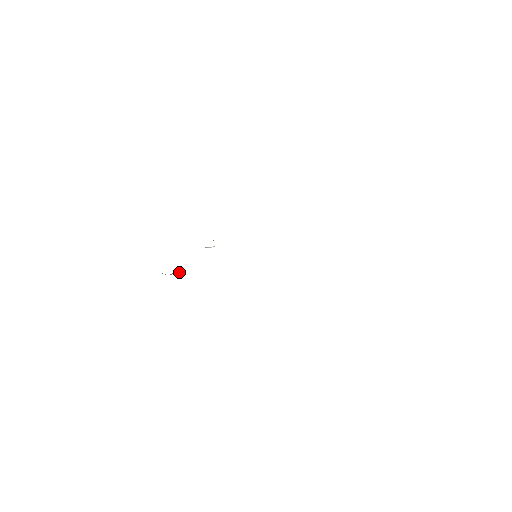
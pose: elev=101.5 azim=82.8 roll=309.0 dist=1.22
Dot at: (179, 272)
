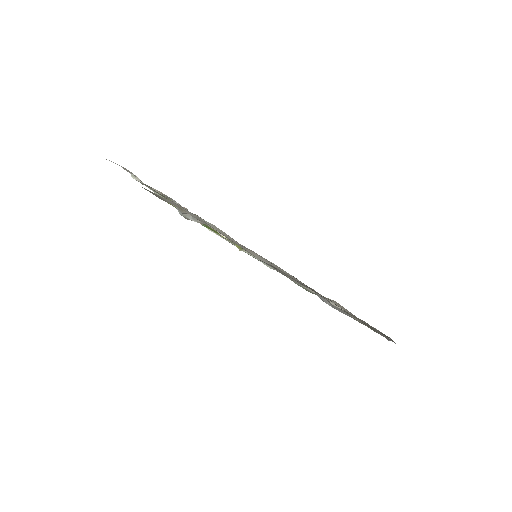
Dot at: (191, 219)
